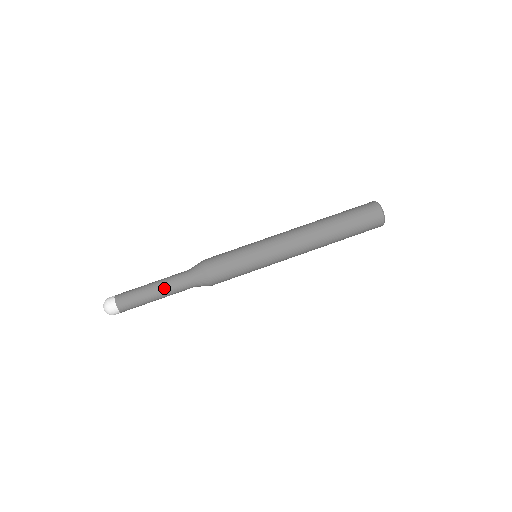
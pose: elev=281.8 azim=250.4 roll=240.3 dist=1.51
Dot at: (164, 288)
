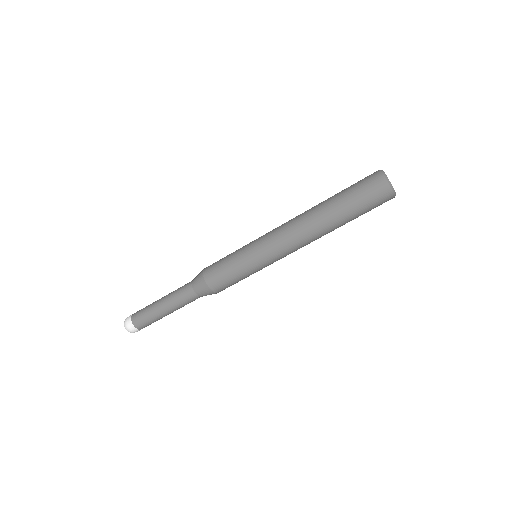
Dot at: (170, 300)
